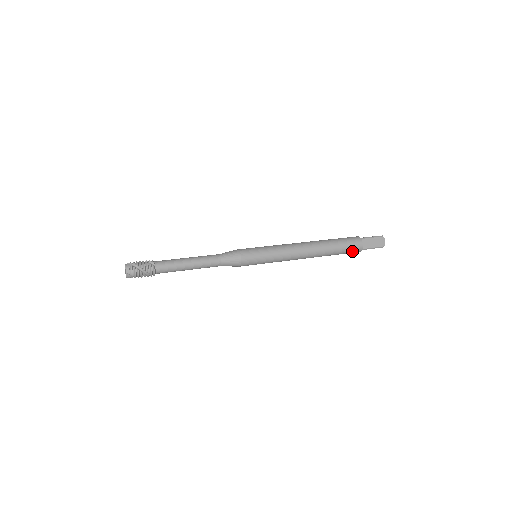
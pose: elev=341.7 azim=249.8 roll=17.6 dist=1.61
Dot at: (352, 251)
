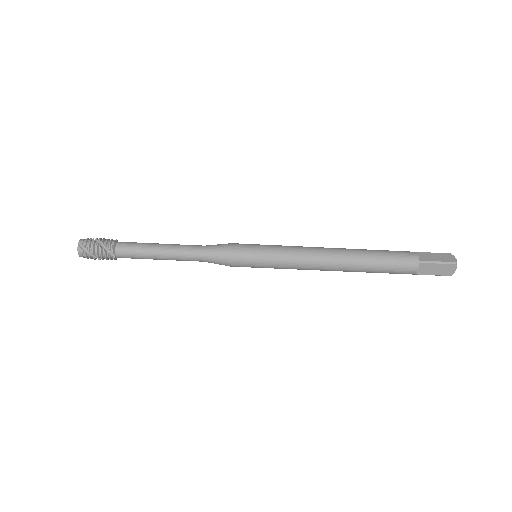
Dot at: (403, 262)
